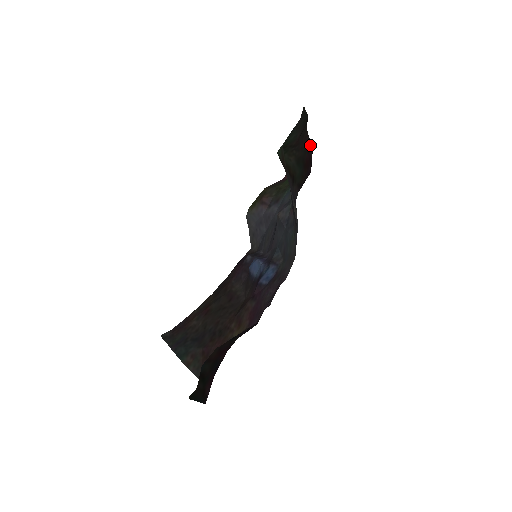
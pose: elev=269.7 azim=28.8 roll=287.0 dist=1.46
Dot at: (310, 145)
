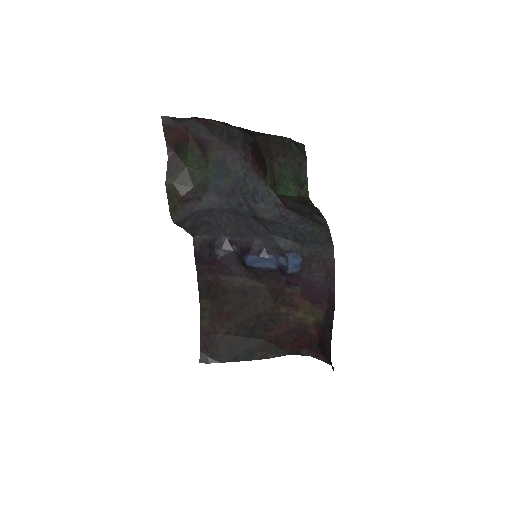
Dot at: (252, 137)
